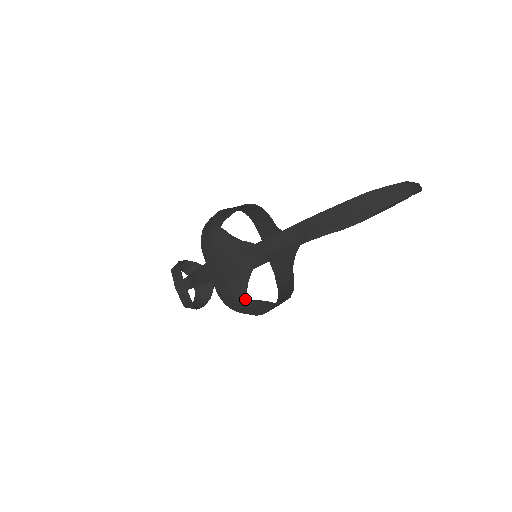
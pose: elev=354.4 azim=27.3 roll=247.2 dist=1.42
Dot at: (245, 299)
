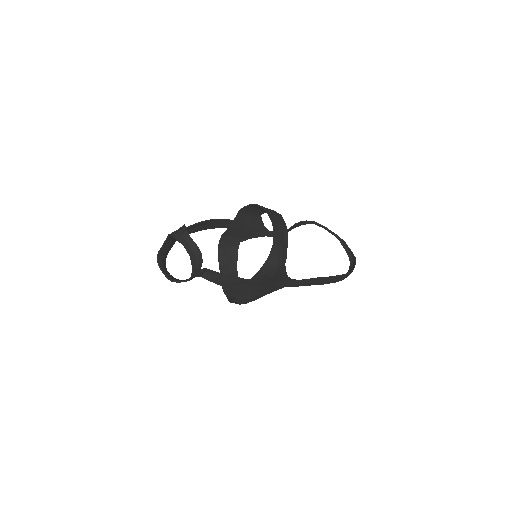
Dot at: occluded
